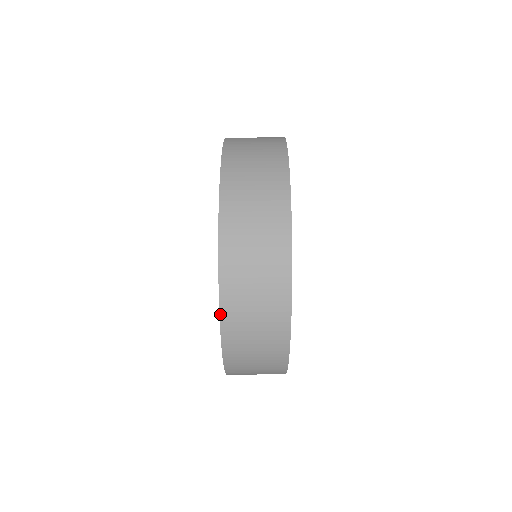
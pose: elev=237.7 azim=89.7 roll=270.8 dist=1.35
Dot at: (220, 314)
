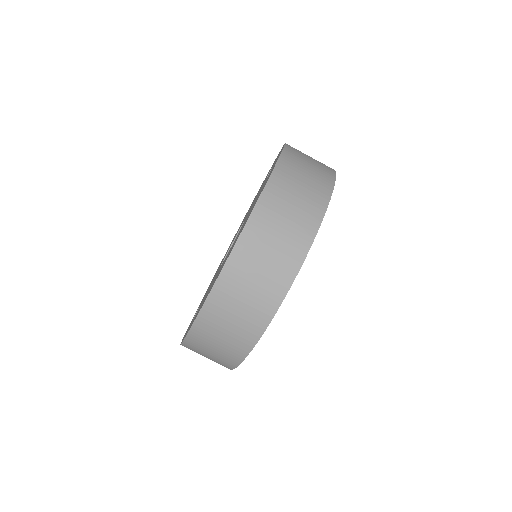
Dot at: (243, 229)
